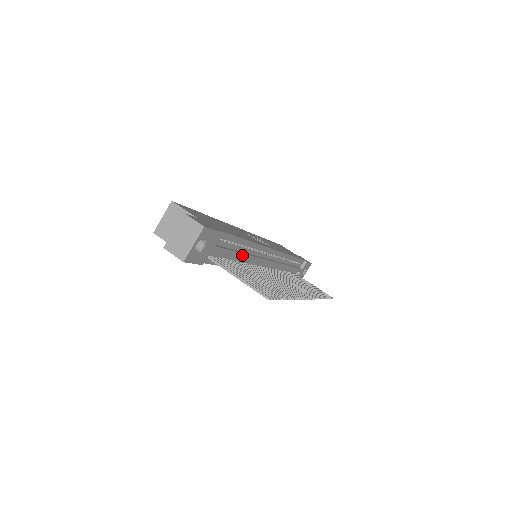
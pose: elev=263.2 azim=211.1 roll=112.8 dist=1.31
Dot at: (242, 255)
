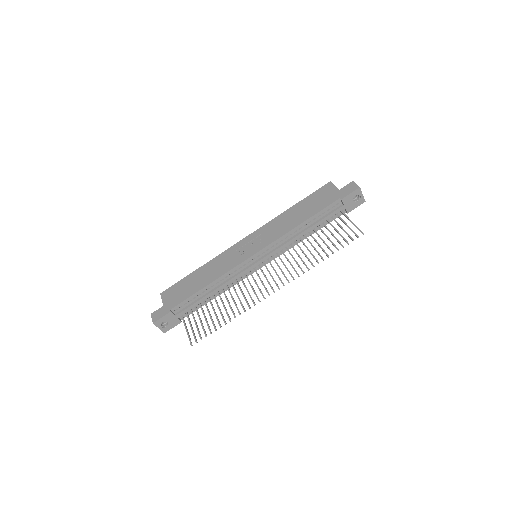
Dot at: (212, 293)
